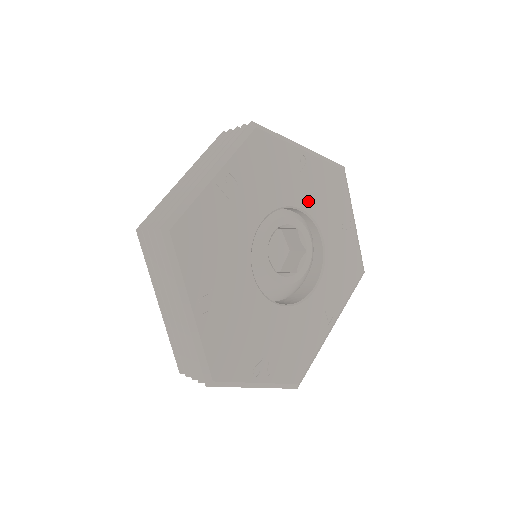
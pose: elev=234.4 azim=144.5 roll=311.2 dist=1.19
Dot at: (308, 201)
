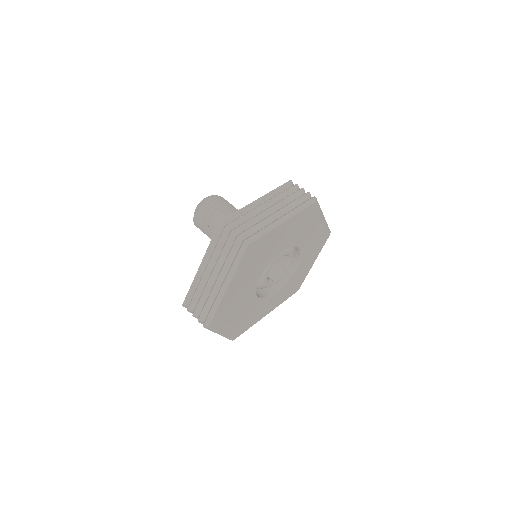
Dot at: (306, 247)
